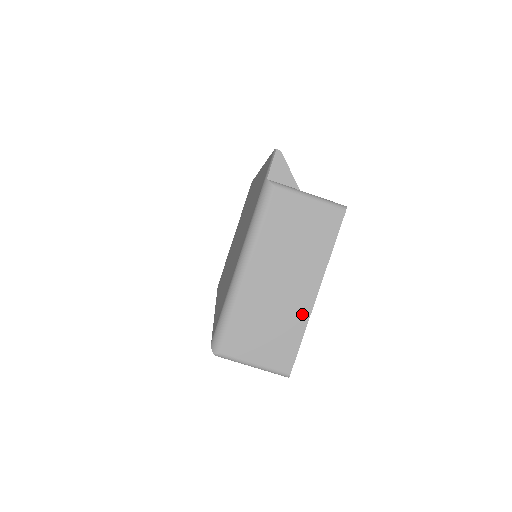
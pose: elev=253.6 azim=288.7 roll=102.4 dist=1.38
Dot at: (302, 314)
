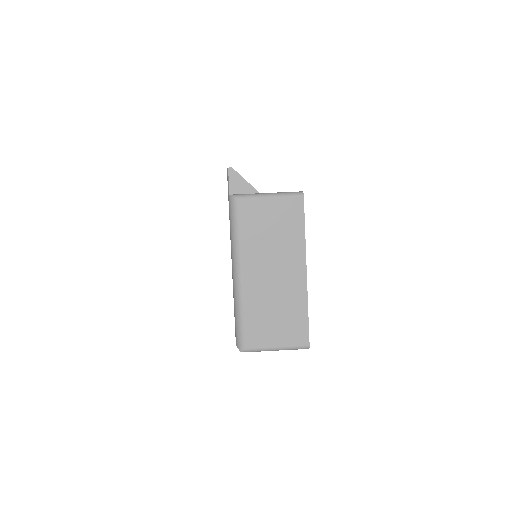
Dot at: (300, 293)
